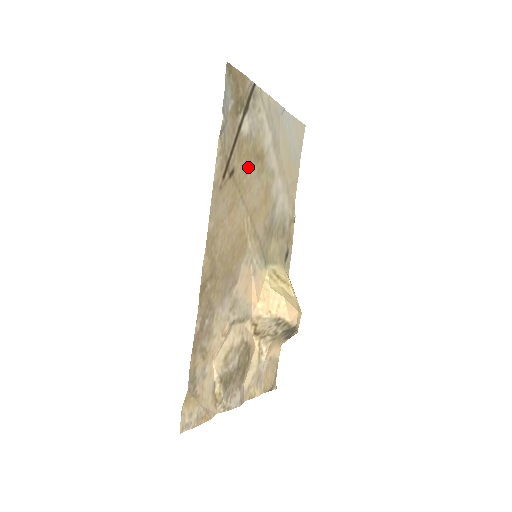
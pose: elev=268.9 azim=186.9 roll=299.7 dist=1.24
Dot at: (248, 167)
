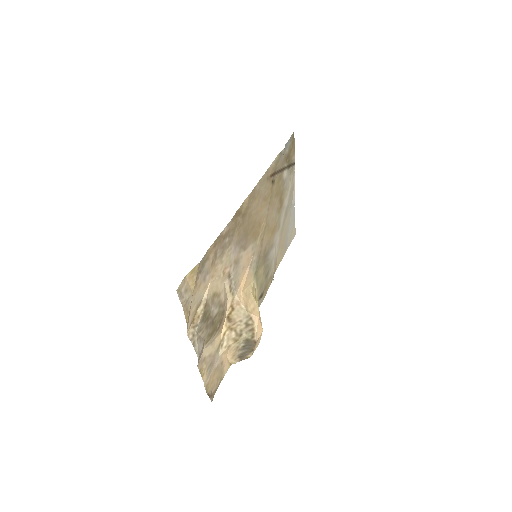
Dot at: (277, 196)
